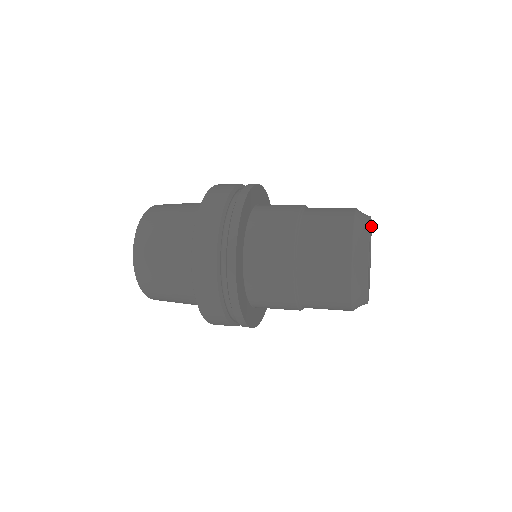
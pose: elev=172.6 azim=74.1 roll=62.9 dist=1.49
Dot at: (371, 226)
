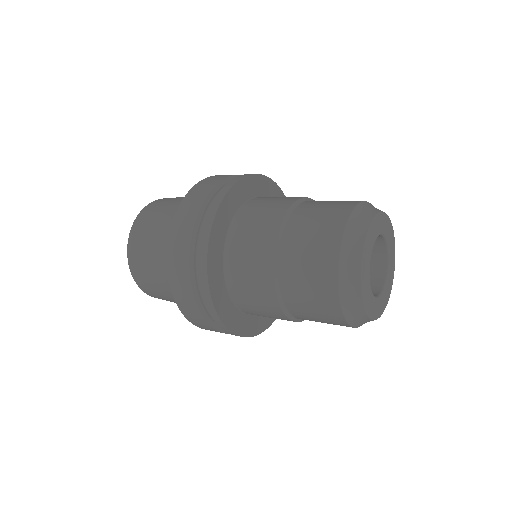
Dot at: (393, 237)
